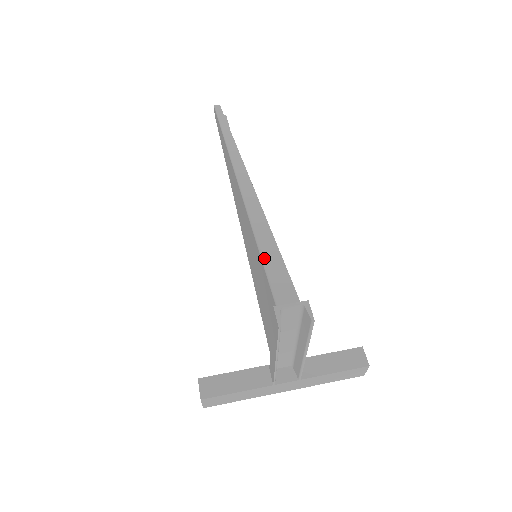
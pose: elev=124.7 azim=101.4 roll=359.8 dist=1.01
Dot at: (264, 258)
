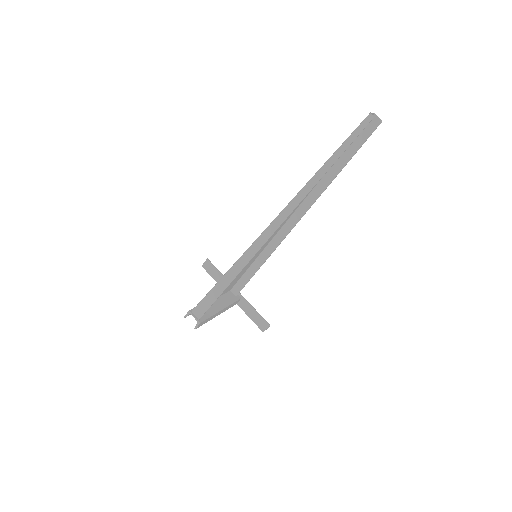
Dot at: (214, 287)
